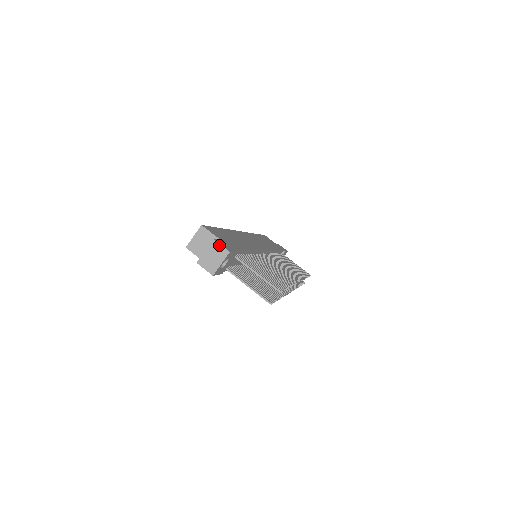
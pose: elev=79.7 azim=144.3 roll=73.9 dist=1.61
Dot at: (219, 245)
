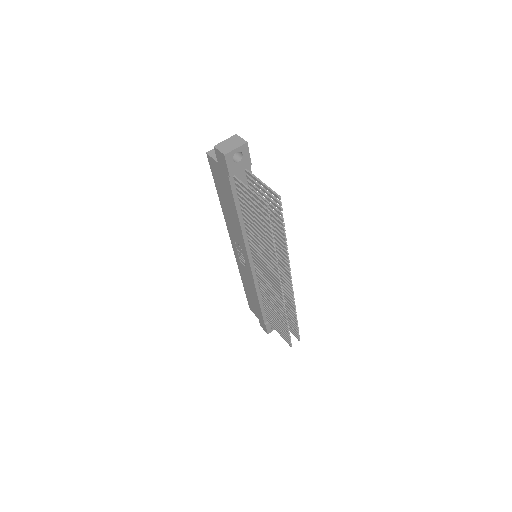
Dot at: (240, 138)
